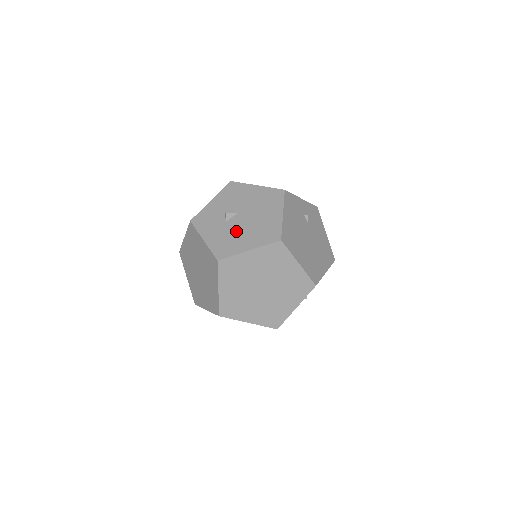
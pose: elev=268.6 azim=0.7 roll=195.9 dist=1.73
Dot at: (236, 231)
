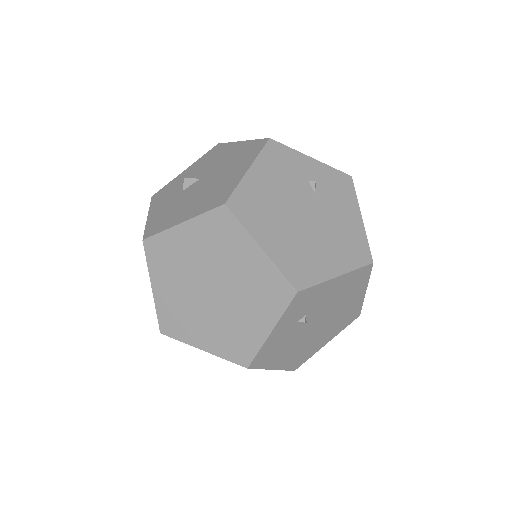
Dot at: (184, 200)
